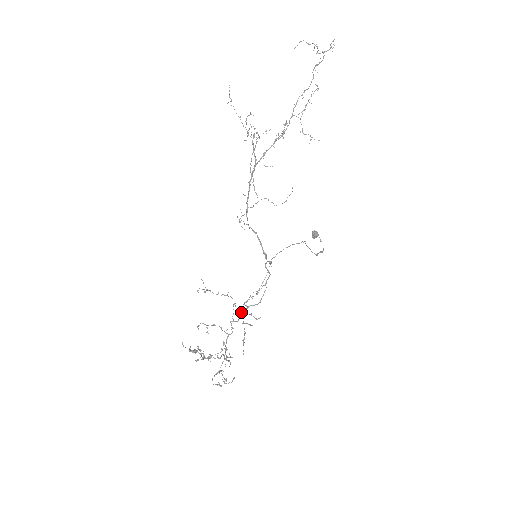
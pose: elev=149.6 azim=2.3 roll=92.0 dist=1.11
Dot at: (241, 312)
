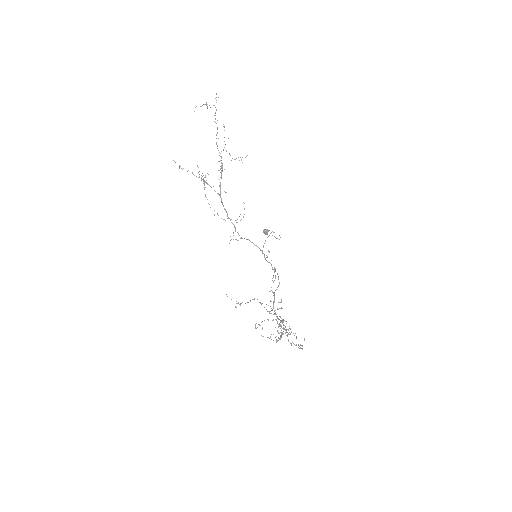
Dot at: (268, 305)
